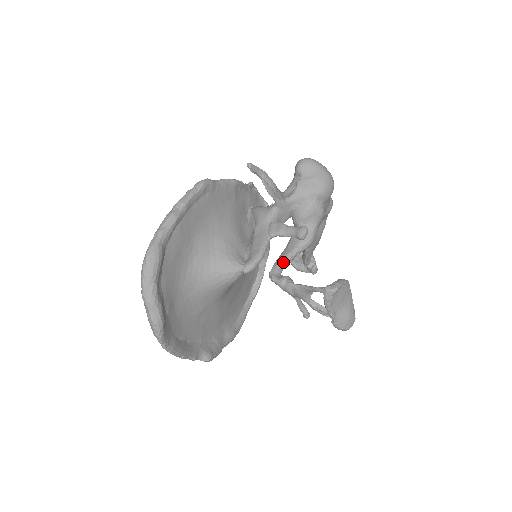
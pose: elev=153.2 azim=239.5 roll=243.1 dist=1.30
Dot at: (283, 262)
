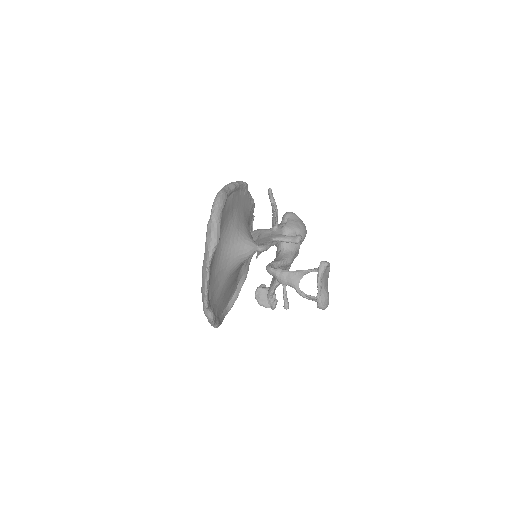
Dot at: (275, 264)
